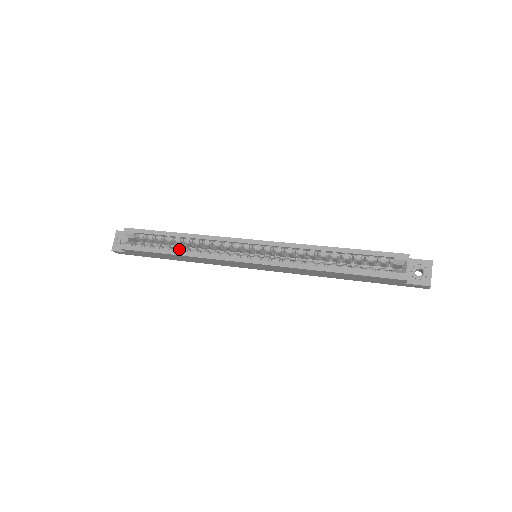
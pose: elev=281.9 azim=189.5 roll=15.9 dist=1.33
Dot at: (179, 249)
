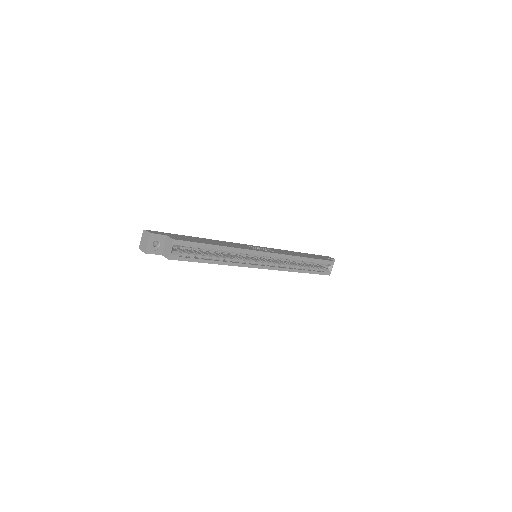
Dot at: (216, 258)
